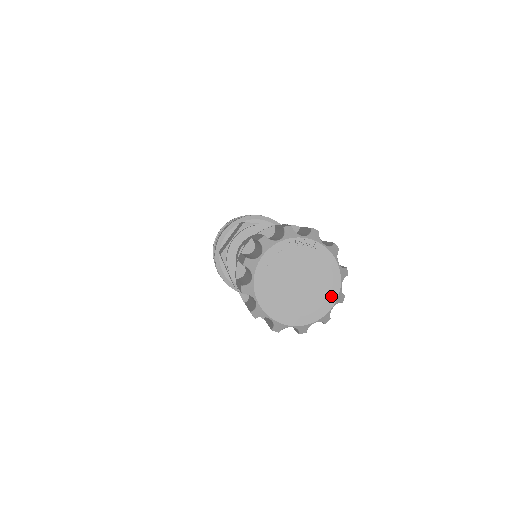
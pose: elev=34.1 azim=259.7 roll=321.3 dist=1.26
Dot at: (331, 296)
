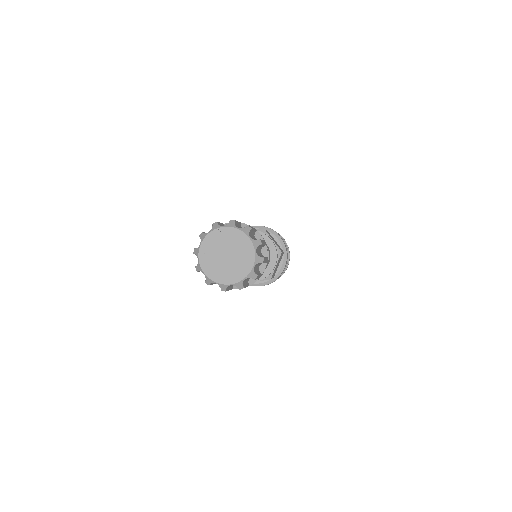
Dot at: (250, 260)
